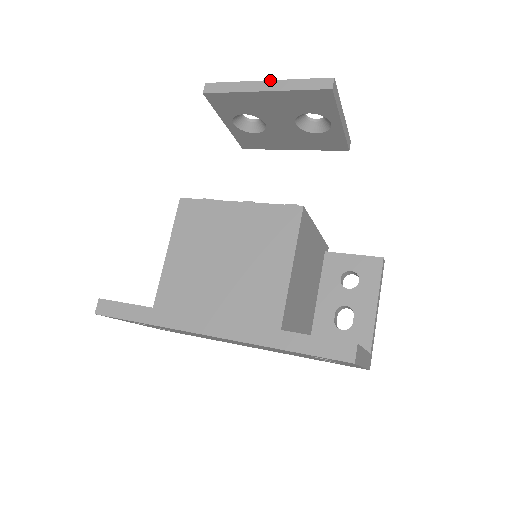
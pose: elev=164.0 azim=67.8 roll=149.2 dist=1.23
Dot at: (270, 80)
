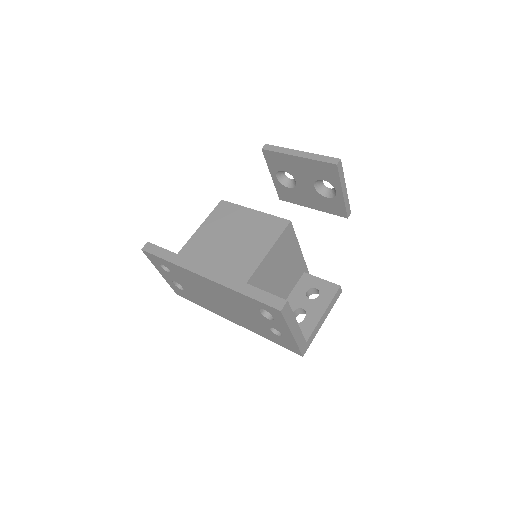
Dot at: (303, 151)
